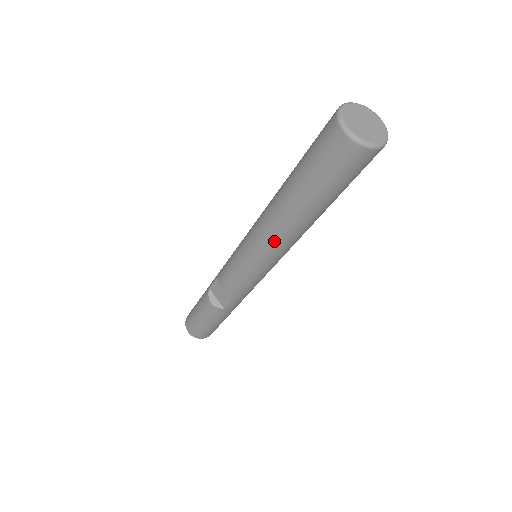
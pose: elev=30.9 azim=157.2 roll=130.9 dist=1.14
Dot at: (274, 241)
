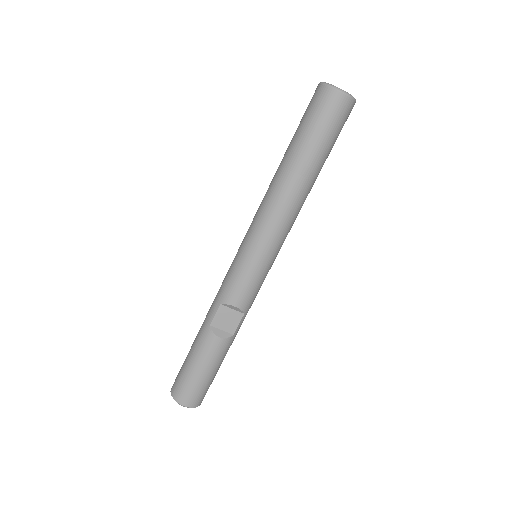
Dot at: (290, 216)
